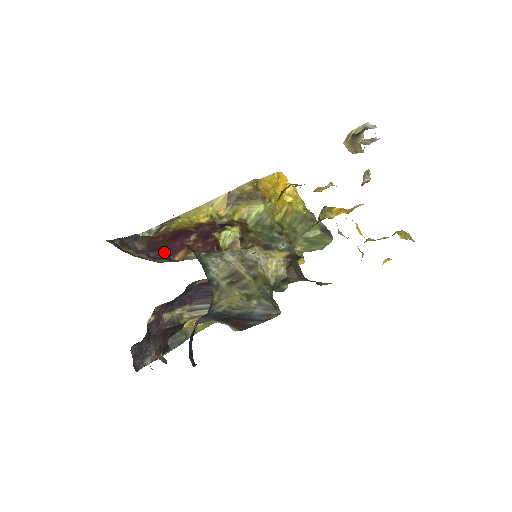
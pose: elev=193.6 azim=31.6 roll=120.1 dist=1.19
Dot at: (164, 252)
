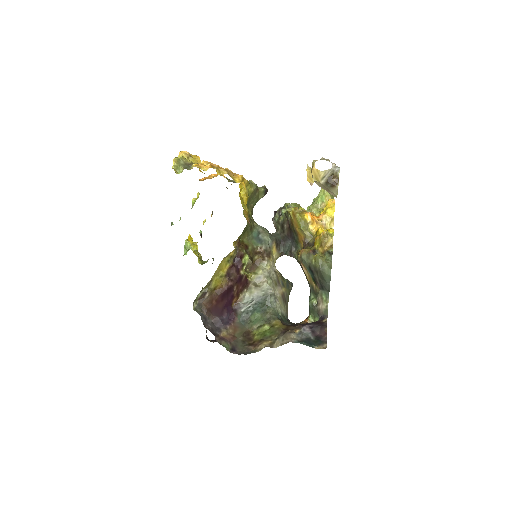
Dot at: (227, 310)
